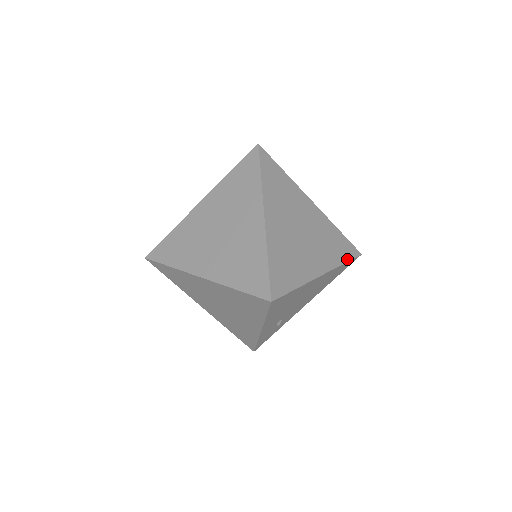
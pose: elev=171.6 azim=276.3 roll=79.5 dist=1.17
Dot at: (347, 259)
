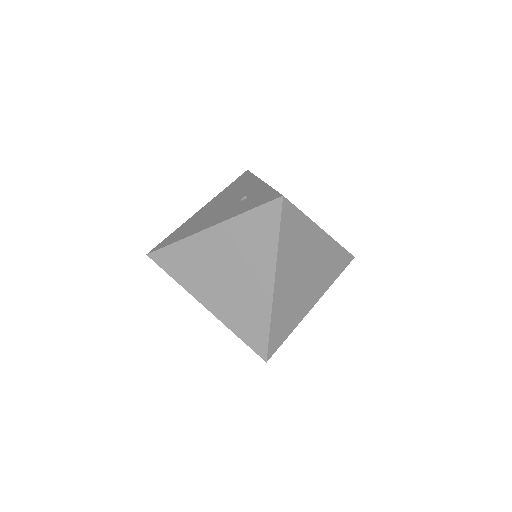
Dot at: (340, 273)
